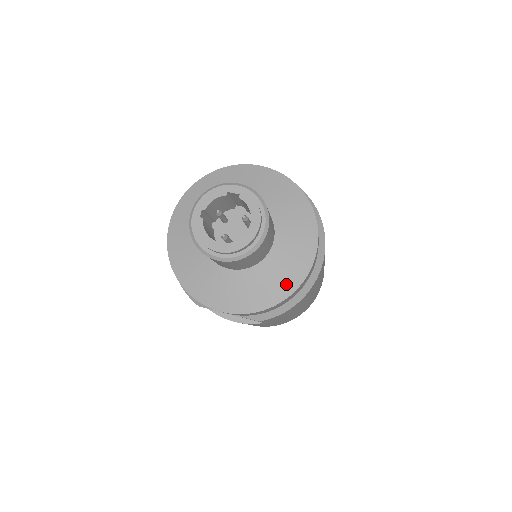
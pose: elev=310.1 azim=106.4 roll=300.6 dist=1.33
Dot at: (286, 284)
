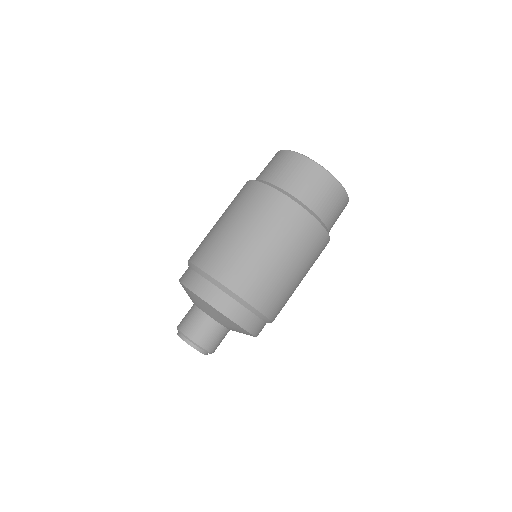
Dot at: occluded
